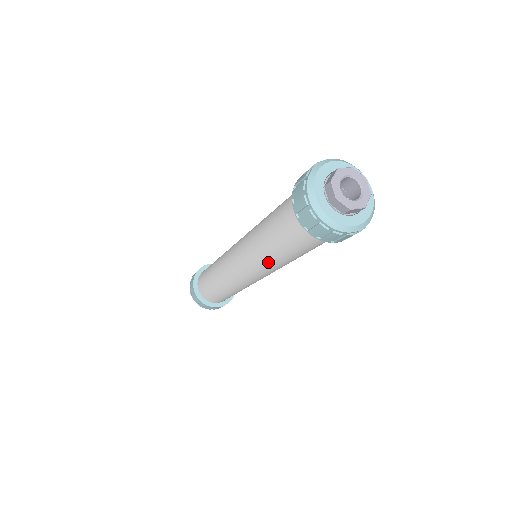
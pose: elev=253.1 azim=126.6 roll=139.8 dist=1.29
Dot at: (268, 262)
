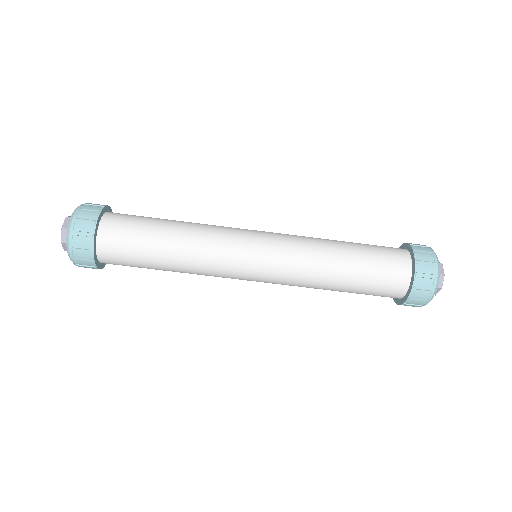
Dot at: (315, 250)
